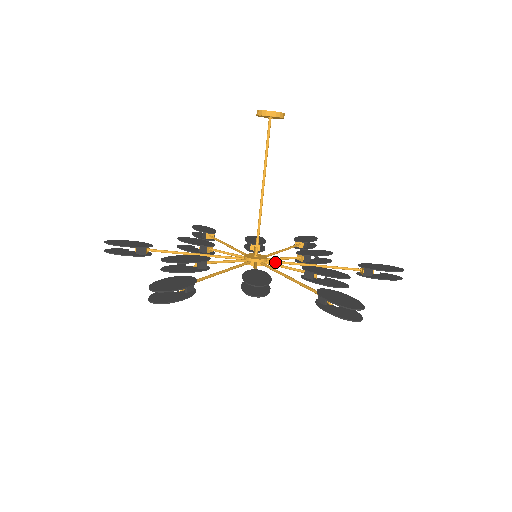
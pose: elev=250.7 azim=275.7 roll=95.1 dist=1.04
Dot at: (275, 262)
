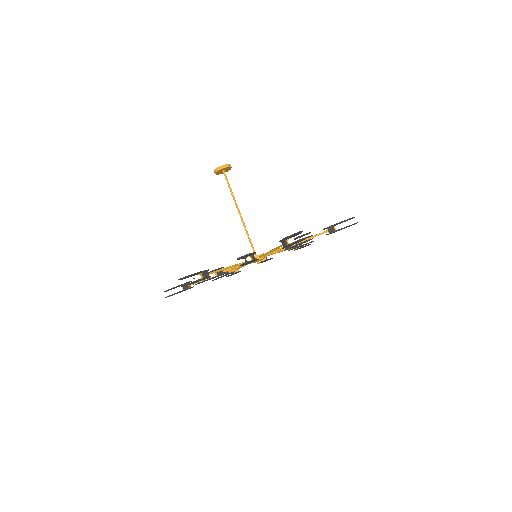
Dot at: (269, 254)
